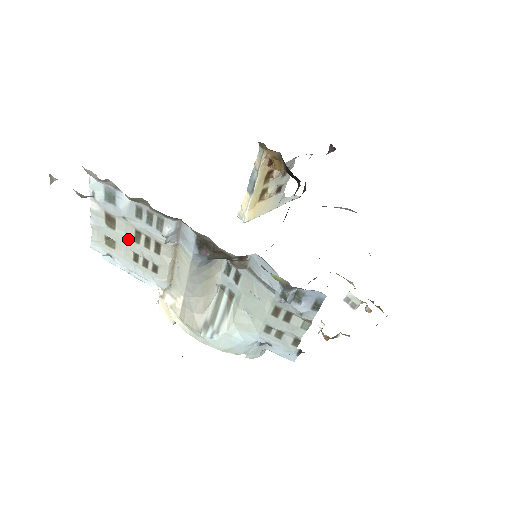
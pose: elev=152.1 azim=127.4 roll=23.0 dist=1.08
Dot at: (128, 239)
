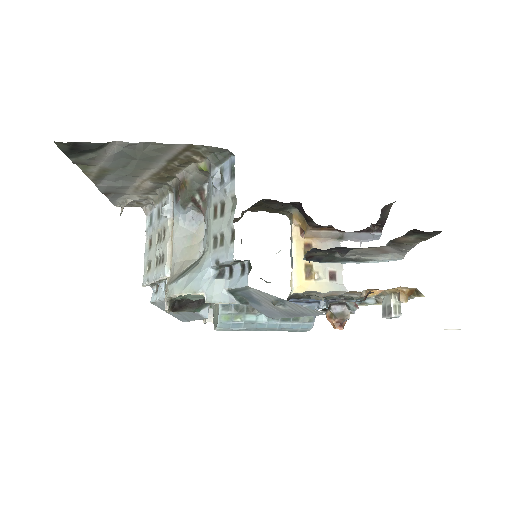
Dot at: (155, 248)
